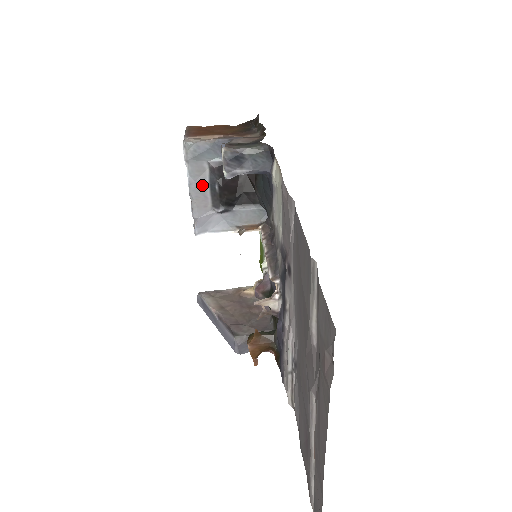
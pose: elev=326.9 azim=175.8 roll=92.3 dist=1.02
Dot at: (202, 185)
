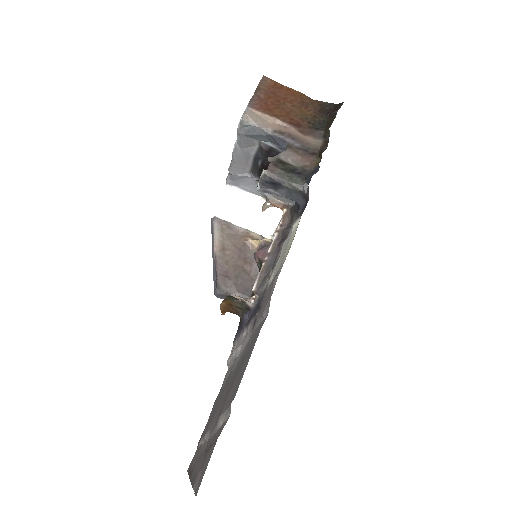
Dot at: (247, 154)
